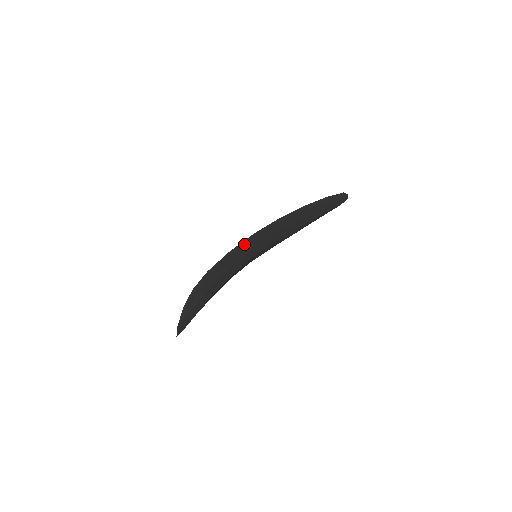
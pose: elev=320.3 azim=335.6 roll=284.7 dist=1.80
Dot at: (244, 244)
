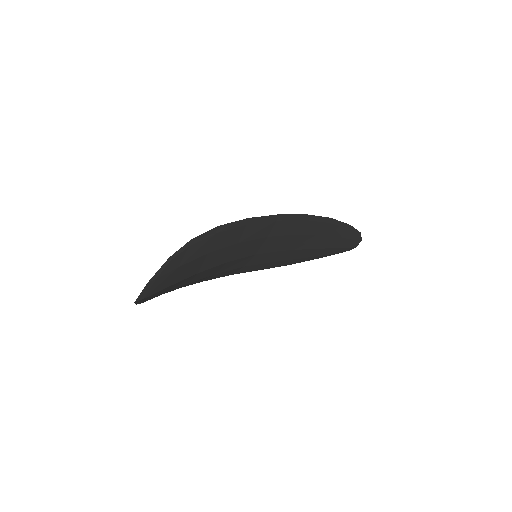
Dot at: (264, 221)
